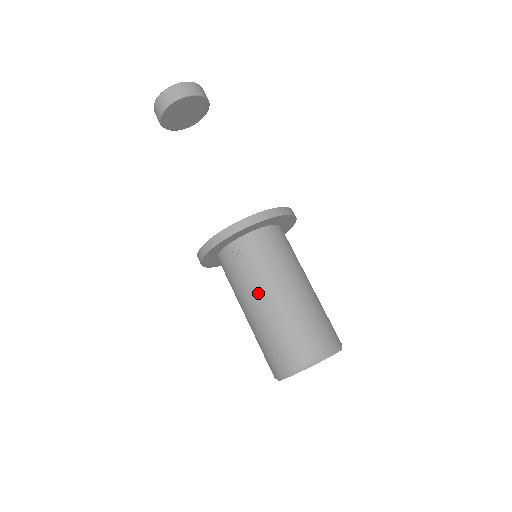
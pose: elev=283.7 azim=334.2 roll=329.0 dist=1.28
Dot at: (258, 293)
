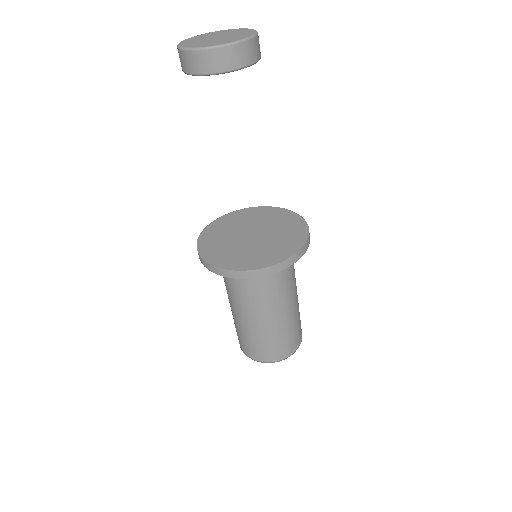
Dot at: (234, 305)
